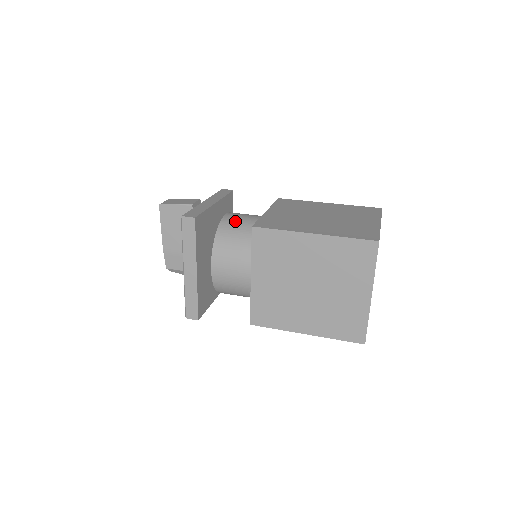
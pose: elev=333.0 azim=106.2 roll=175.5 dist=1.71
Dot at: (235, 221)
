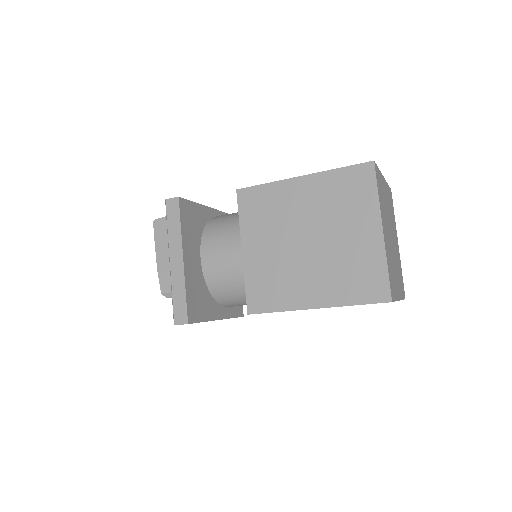
Dot at: (227, 214)
